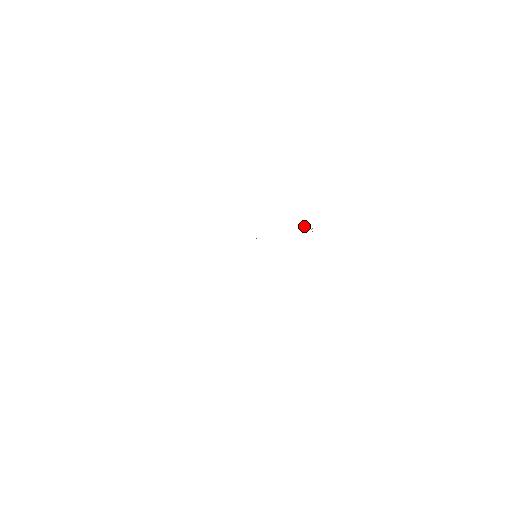
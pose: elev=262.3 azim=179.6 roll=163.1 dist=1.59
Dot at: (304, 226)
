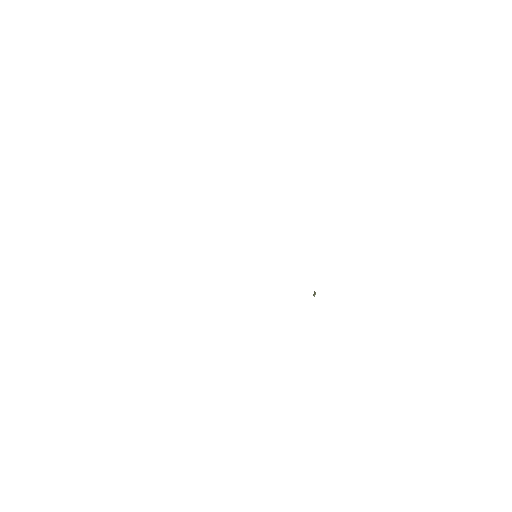
Dot at: occluded
